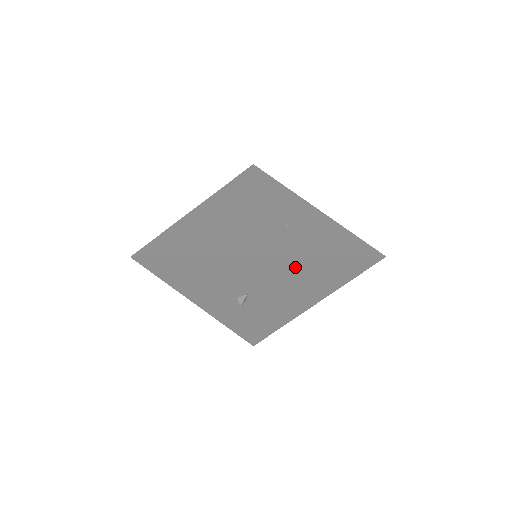
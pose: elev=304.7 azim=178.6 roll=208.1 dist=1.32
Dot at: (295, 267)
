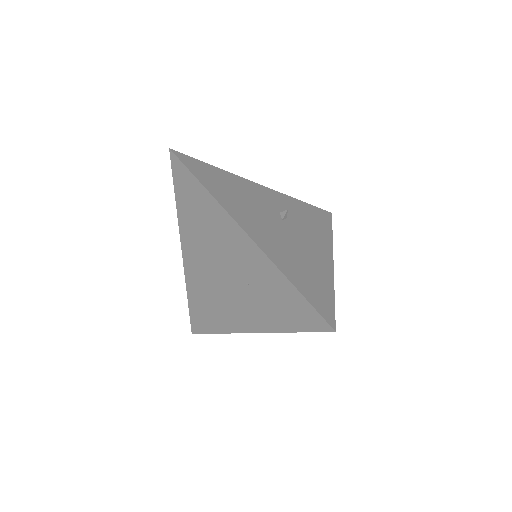
Dot at: occluded
